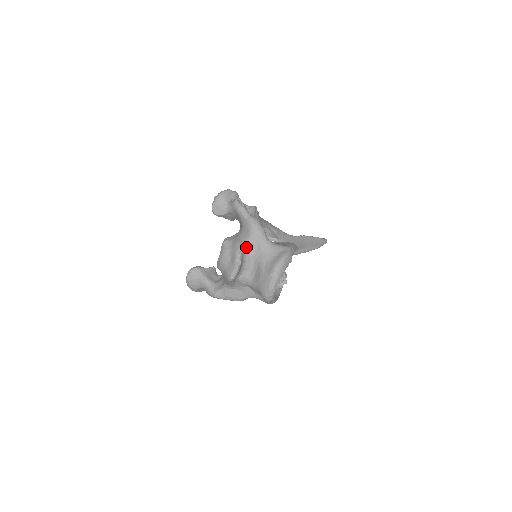
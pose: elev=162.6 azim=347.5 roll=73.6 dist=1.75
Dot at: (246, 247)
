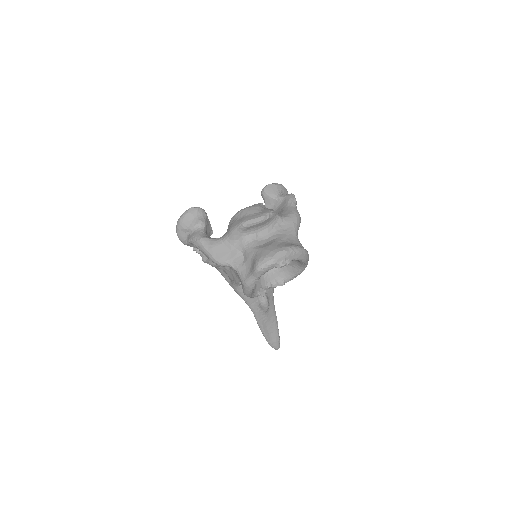
Dot at: (278, 219)
